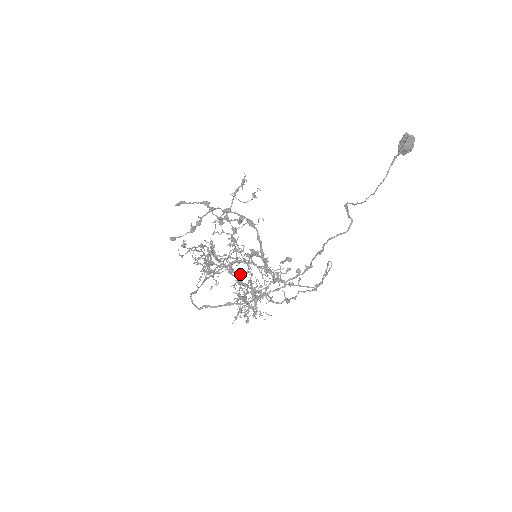
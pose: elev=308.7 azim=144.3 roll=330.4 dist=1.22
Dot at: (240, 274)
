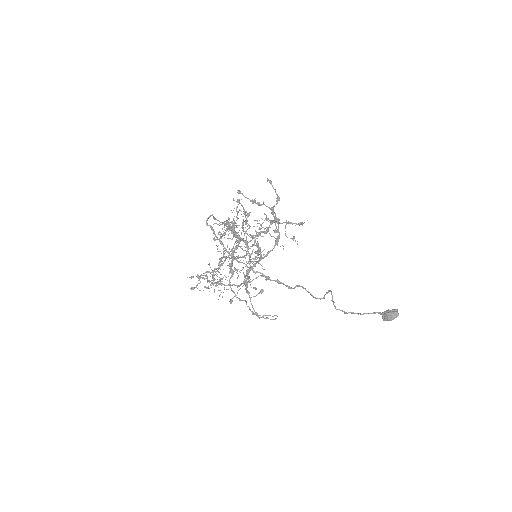
Dot at: (241, 246)
